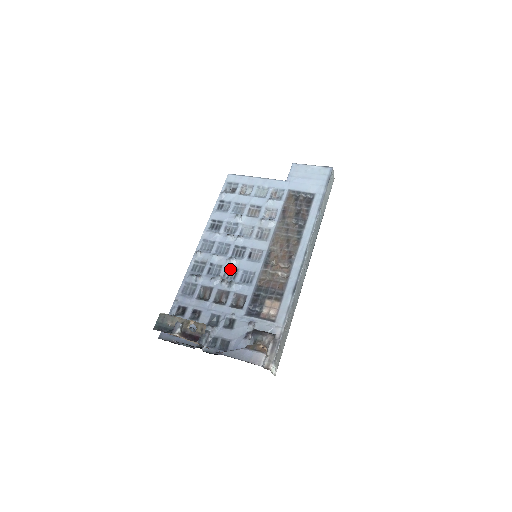
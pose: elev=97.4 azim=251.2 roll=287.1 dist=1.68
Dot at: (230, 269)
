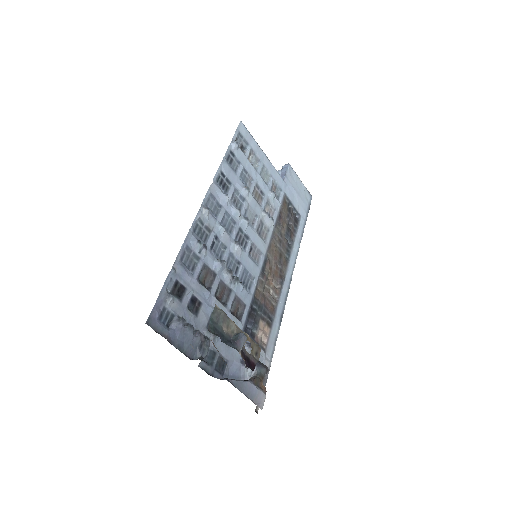
Dot at: (233, 257)
